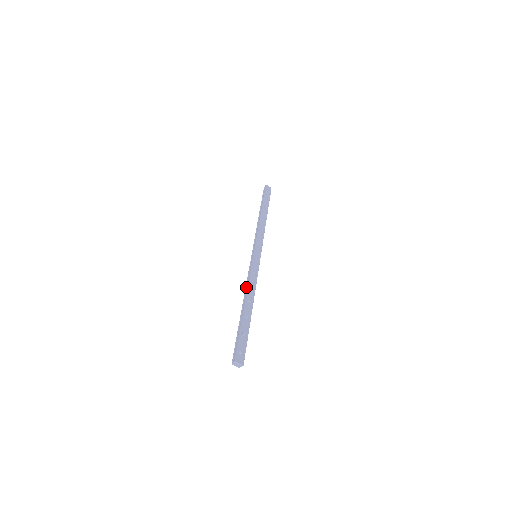
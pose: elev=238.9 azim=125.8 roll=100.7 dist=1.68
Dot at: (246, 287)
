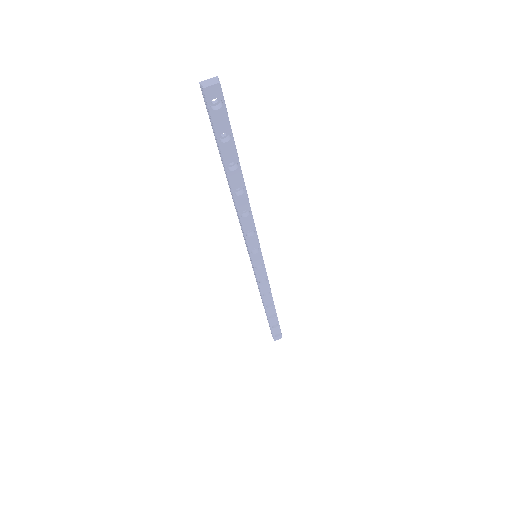
Dot at: (238, 215)
